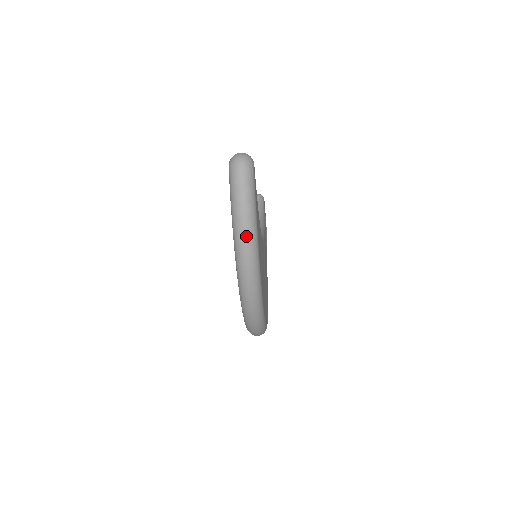
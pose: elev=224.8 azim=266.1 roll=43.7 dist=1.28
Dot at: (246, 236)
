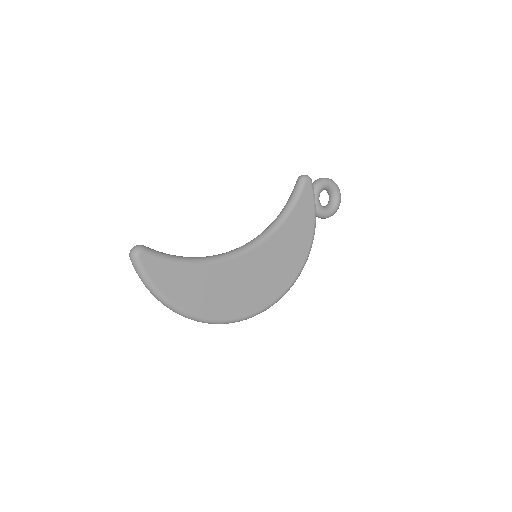
Dot at: (151, 293)
